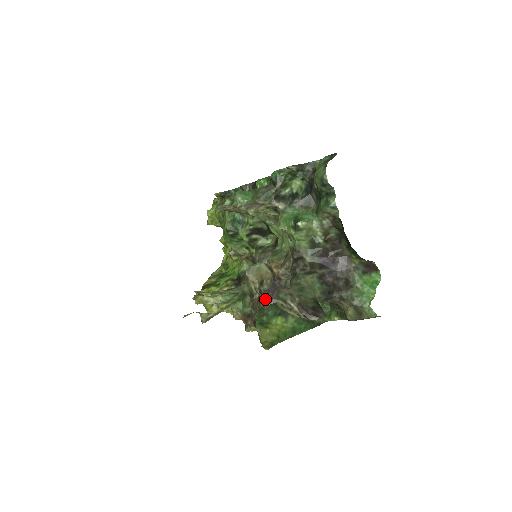
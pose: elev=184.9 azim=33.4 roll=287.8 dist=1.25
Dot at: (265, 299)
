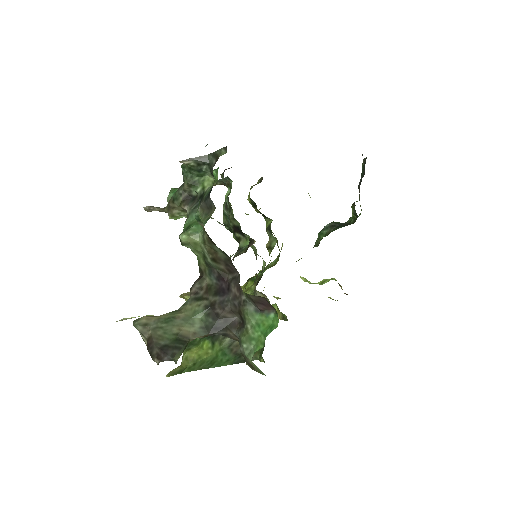
Dot at: occluded
